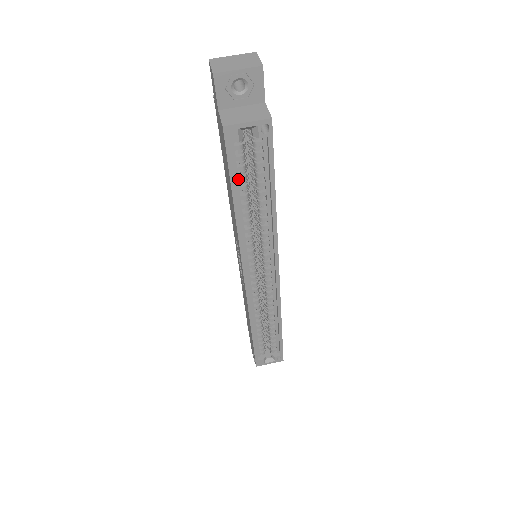
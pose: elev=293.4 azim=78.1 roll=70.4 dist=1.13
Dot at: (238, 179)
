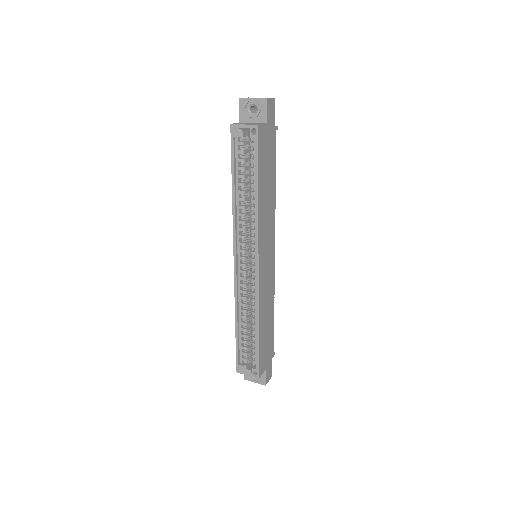
Dot at: (238, 168)
